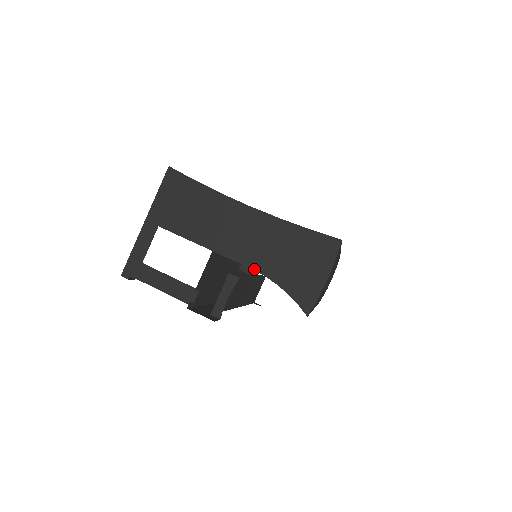
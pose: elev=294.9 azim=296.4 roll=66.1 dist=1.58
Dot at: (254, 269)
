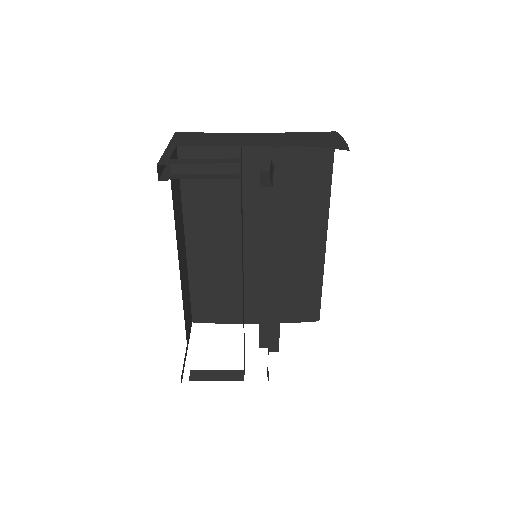
Dot at: (284, 146)
